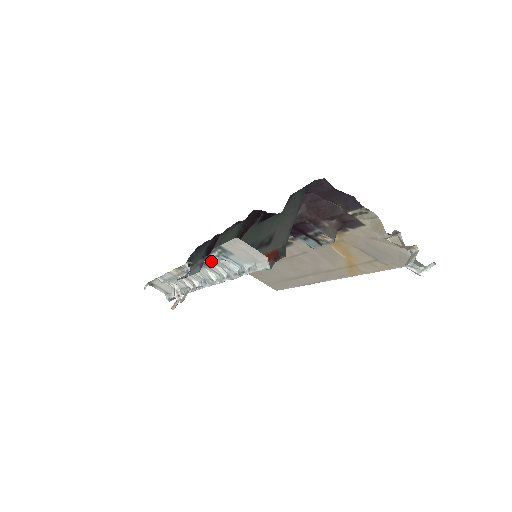
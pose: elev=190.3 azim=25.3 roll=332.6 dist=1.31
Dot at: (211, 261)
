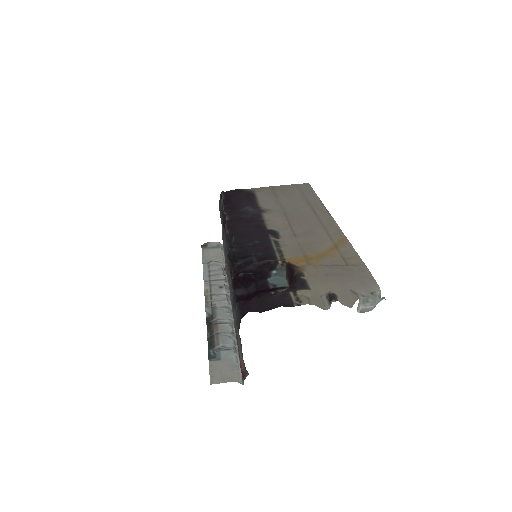
Dot at: (215, 334)
